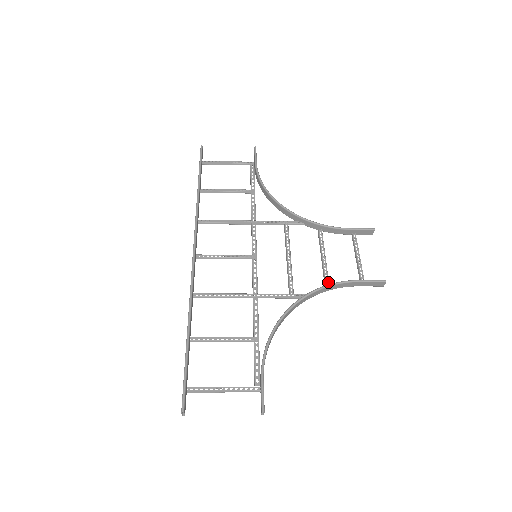
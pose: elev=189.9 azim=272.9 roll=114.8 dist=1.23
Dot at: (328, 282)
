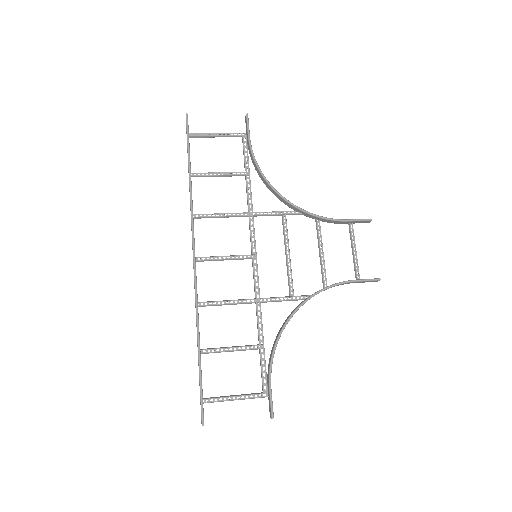
Dot at: (326, 281)
